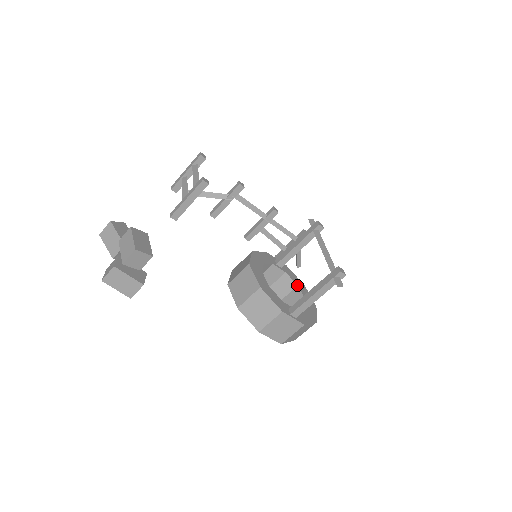
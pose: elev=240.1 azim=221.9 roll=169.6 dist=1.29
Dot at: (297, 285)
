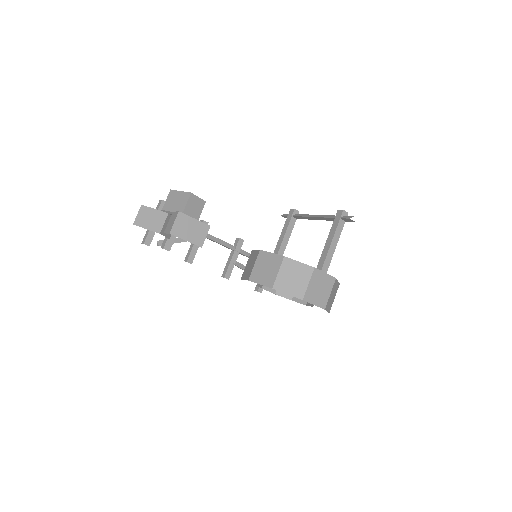
Dot at: occluded
